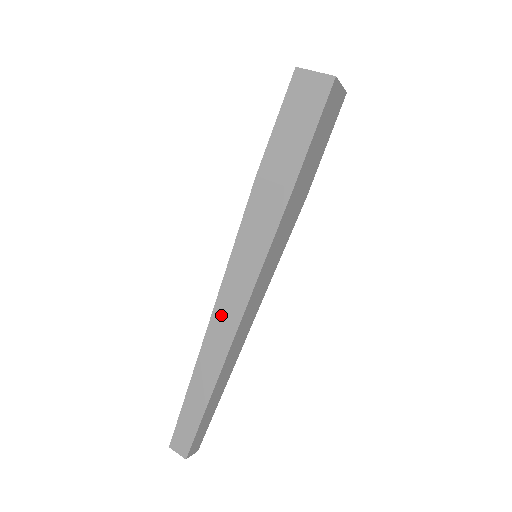
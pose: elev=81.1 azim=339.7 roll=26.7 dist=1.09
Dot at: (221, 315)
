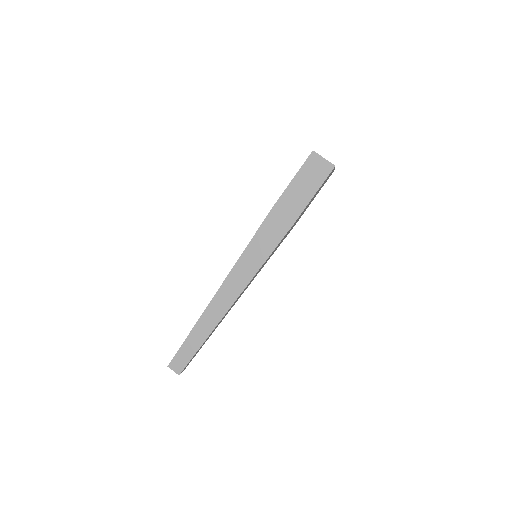
Dot at: (227, 289)
